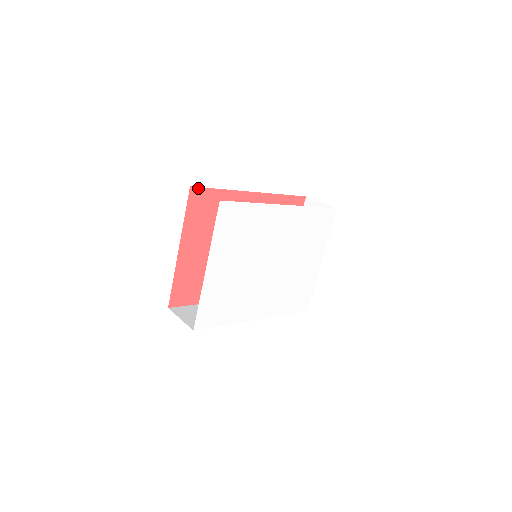
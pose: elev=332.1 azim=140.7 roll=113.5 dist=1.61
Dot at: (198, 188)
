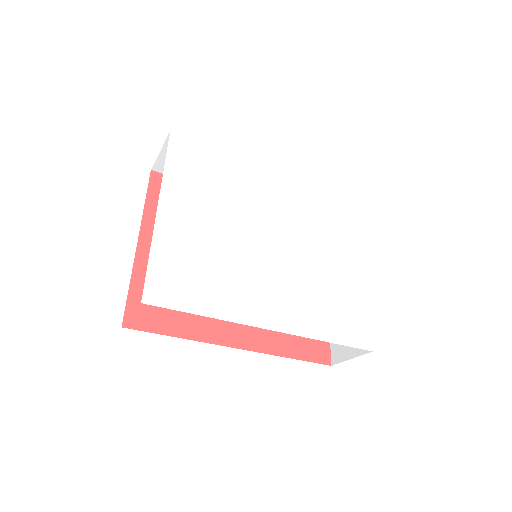
Dot at: occluded
